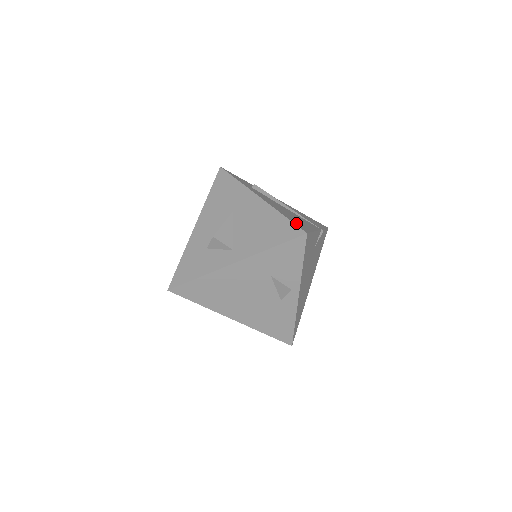
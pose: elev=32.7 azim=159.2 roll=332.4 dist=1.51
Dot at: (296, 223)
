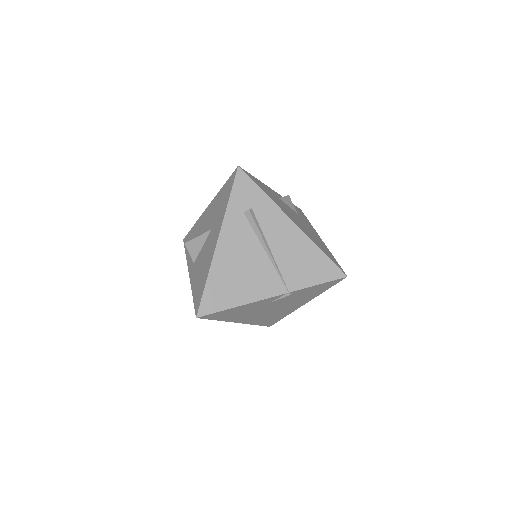
Dot at: (210, 297)
